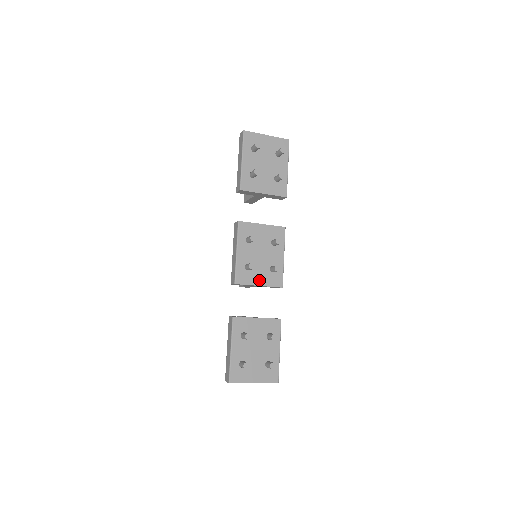
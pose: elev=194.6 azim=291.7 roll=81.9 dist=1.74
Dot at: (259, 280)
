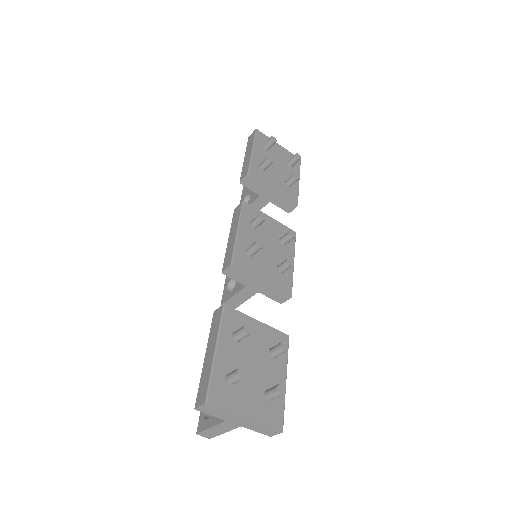
Dot at: (263, 274)
